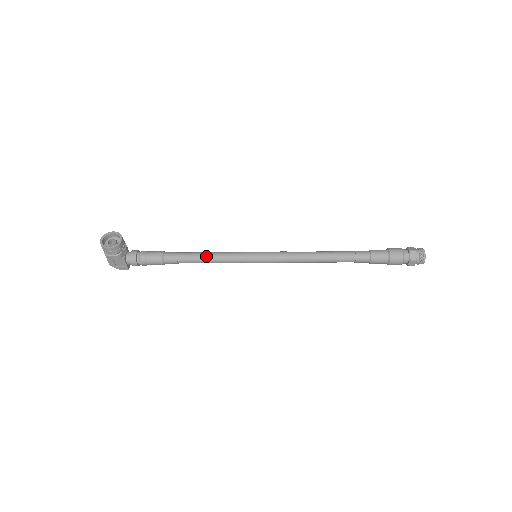
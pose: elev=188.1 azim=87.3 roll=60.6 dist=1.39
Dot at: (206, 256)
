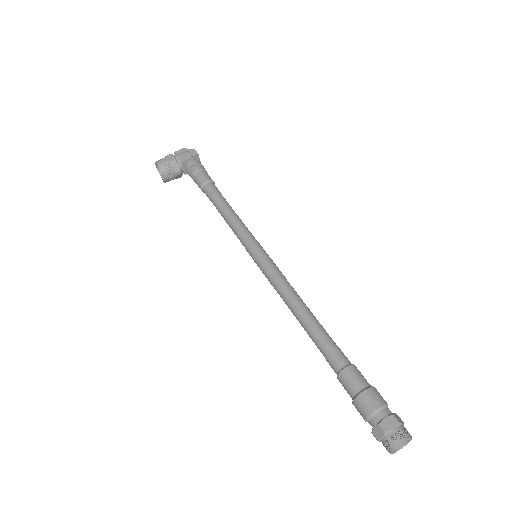
Dot at: (225, 220)
